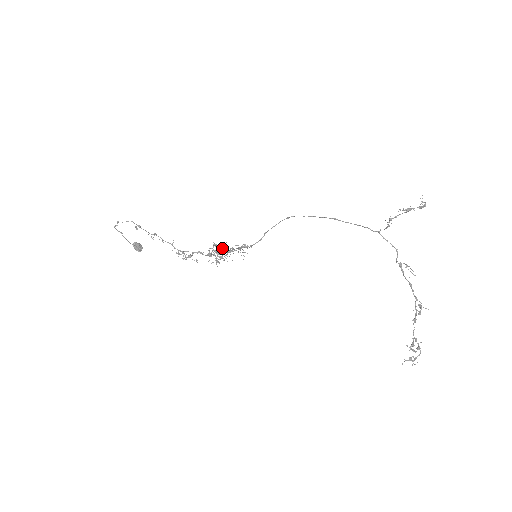
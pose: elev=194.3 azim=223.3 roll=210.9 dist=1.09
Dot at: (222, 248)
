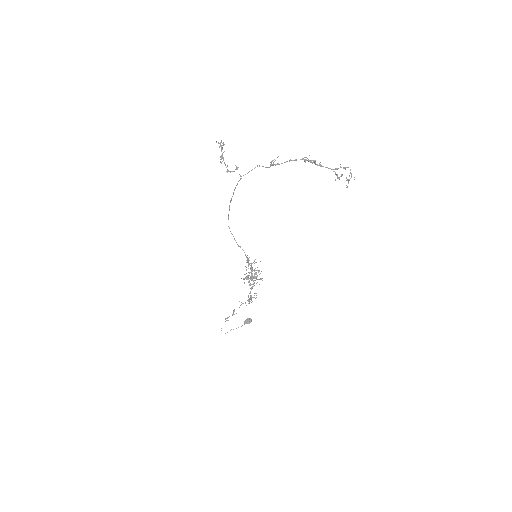
Dot at: occluded
